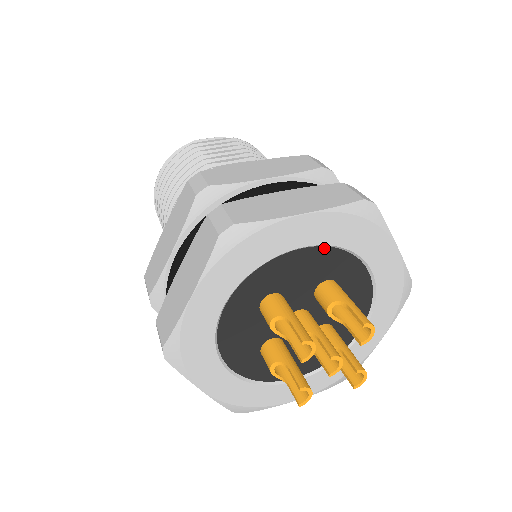
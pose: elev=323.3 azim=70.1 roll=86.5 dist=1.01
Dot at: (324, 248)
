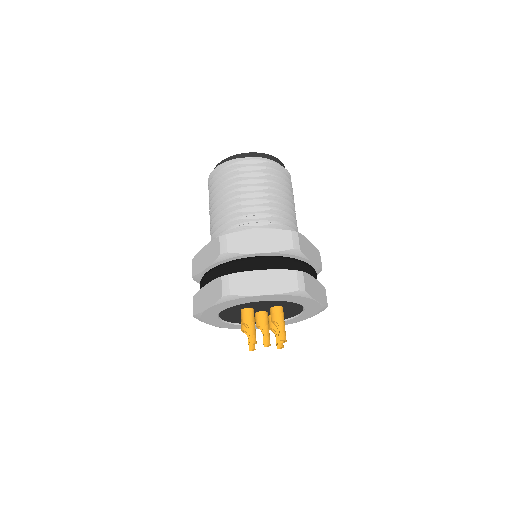
Dot at: (276, 300)
